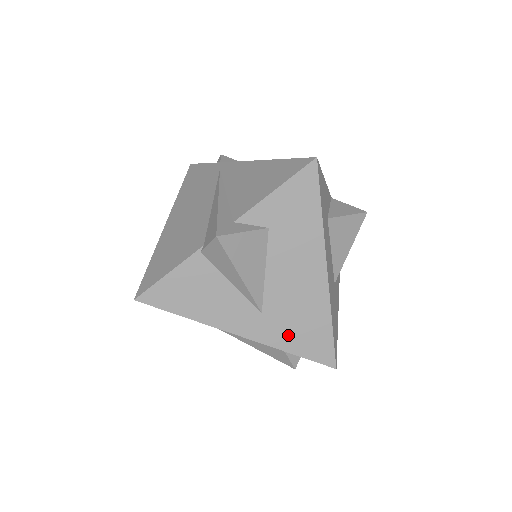
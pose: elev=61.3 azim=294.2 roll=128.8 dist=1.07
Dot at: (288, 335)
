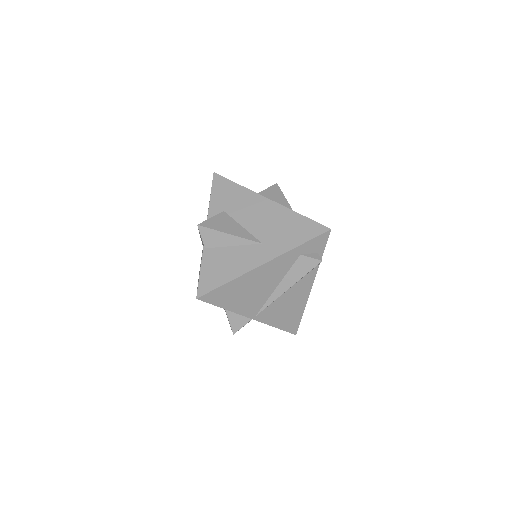
Dot at: (287, 240)
